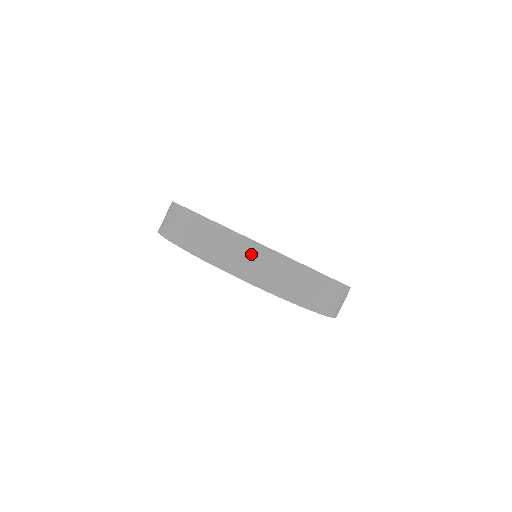
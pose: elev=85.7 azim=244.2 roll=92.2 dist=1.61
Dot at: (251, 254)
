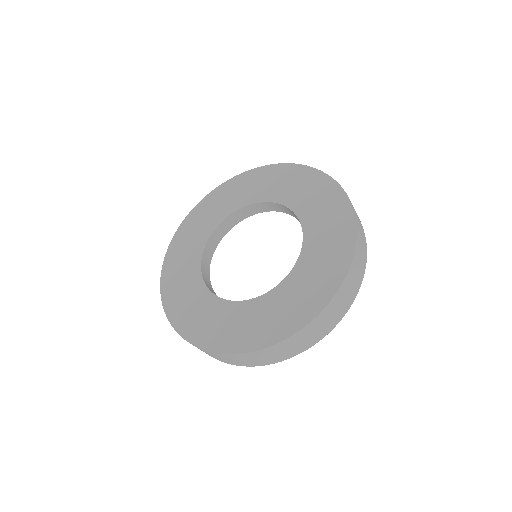
Dot at: (268, 354)
